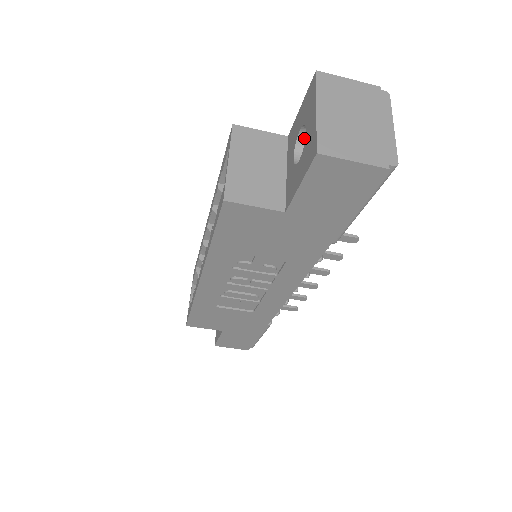
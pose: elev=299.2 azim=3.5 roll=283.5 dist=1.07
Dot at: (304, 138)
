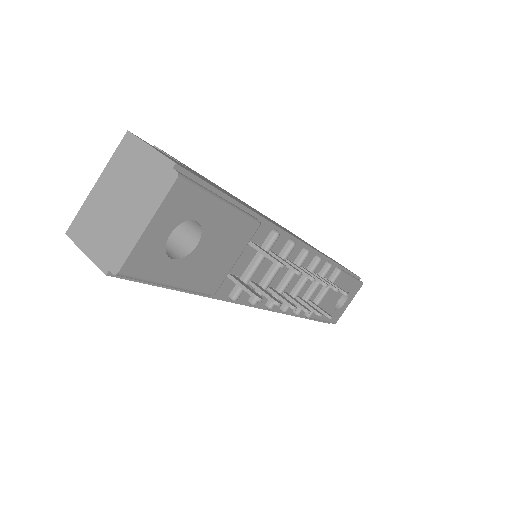
Dot at: occluded
